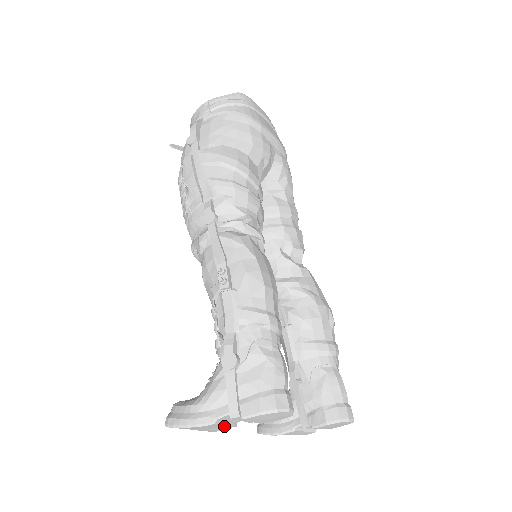
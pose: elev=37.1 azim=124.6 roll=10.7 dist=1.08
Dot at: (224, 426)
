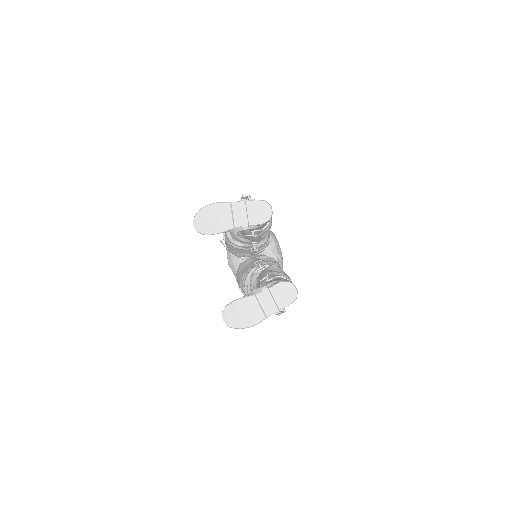
Dot at: (229, 220)
